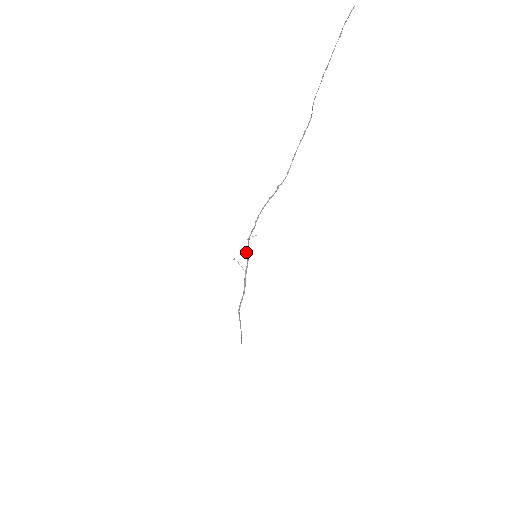
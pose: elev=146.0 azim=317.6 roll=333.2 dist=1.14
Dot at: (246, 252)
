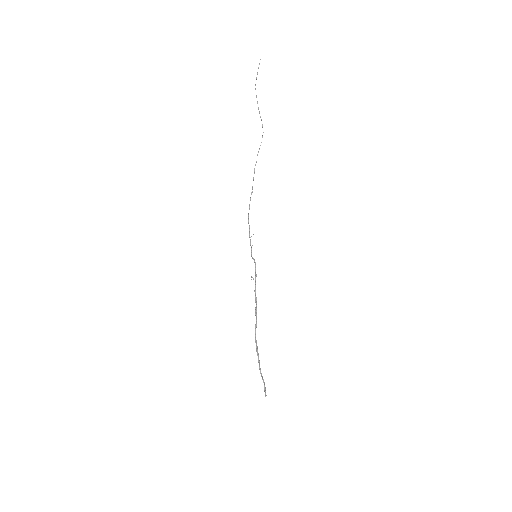
Dot at: (252, 257)
